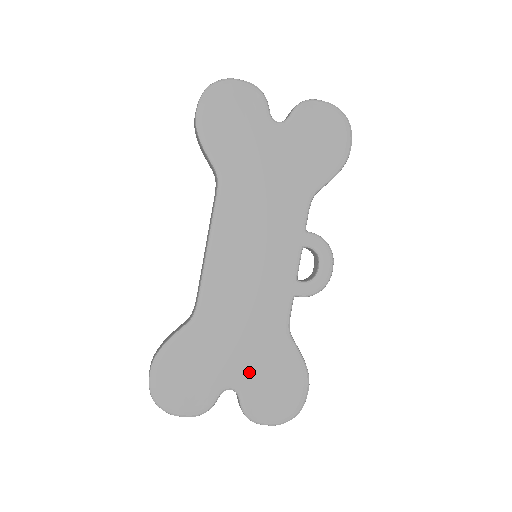
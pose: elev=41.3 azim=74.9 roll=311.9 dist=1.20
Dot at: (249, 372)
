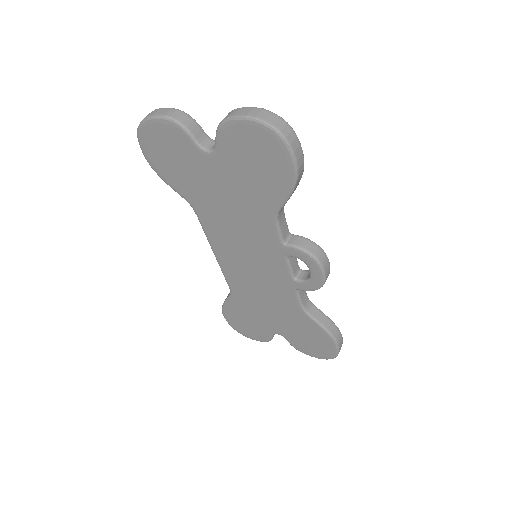
Dot at: (285, 329)
